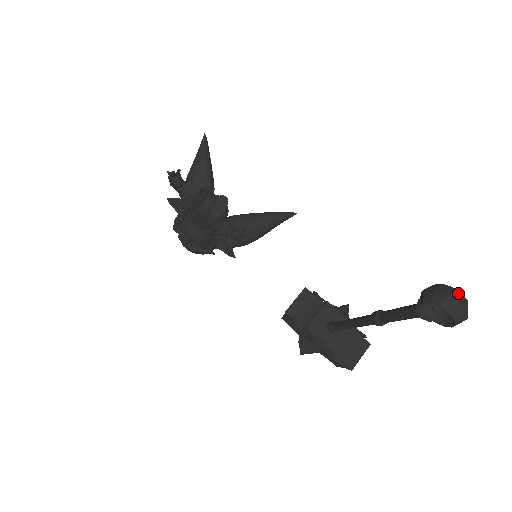
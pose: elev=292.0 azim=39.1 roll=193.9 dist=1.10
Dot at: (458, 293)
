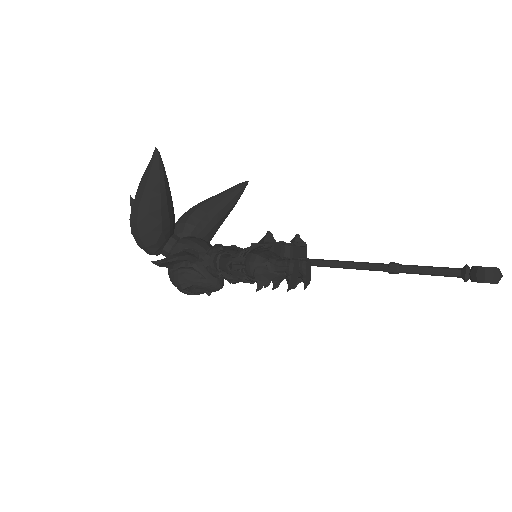
Dot at: (499, 270)
